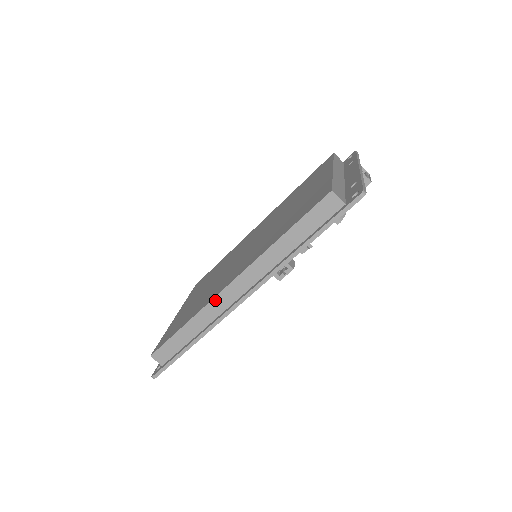
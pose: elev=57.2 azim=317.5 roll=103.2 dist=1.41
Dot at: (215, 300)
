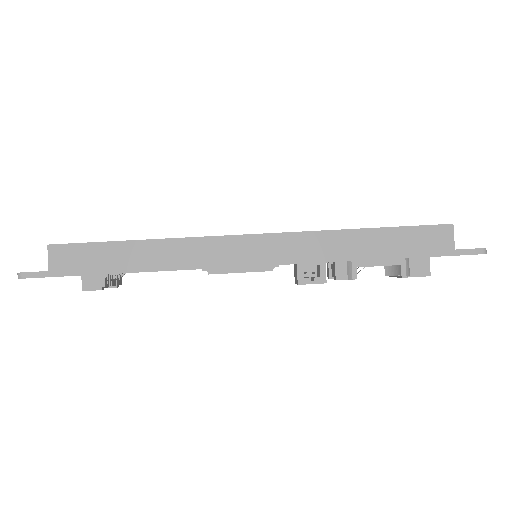
Dot at: (214, 240)
